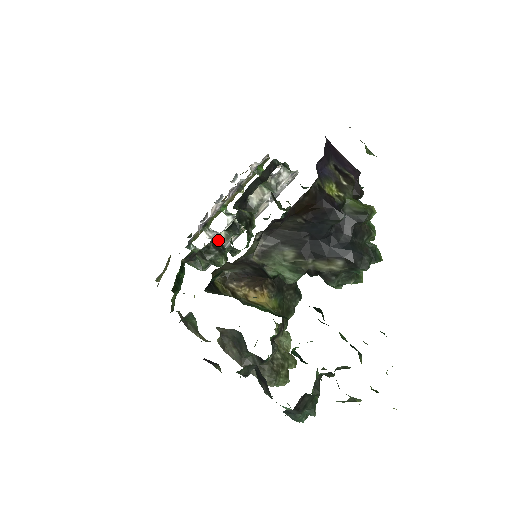
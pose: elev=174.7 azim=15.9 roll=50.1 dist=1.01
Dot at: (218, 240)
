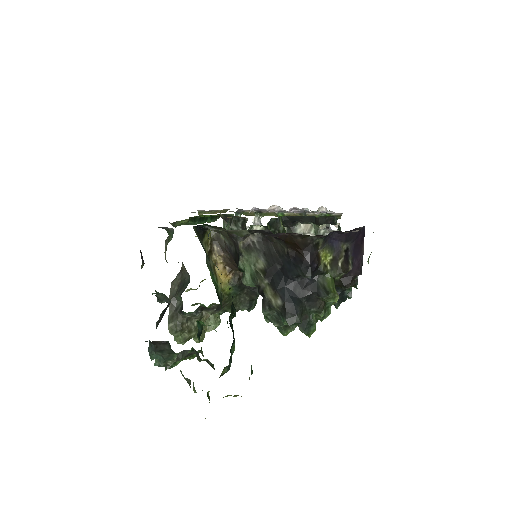
Dot at: (254, 228)
